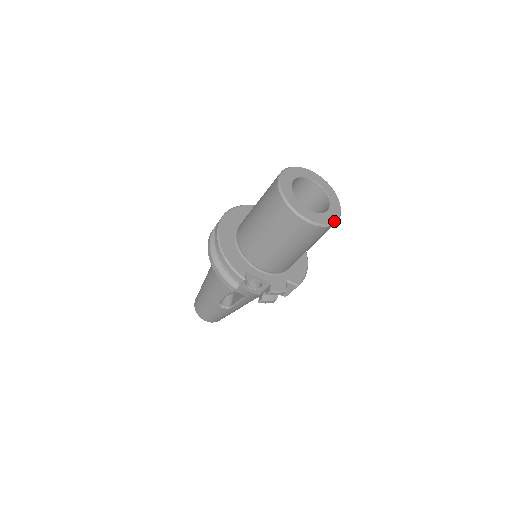
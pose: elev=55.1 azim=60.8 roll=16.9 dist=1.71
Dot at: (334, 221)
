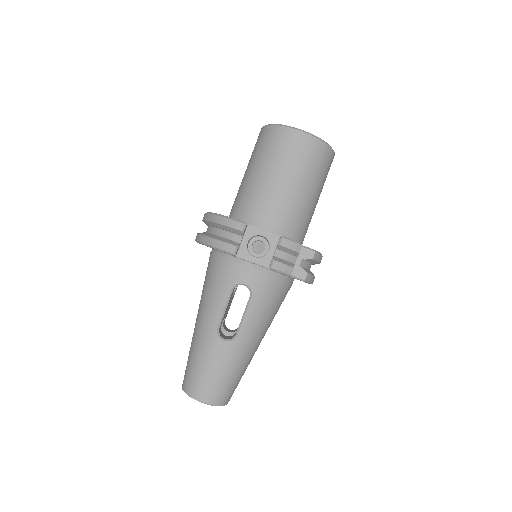
Dot at: (329, 145)
